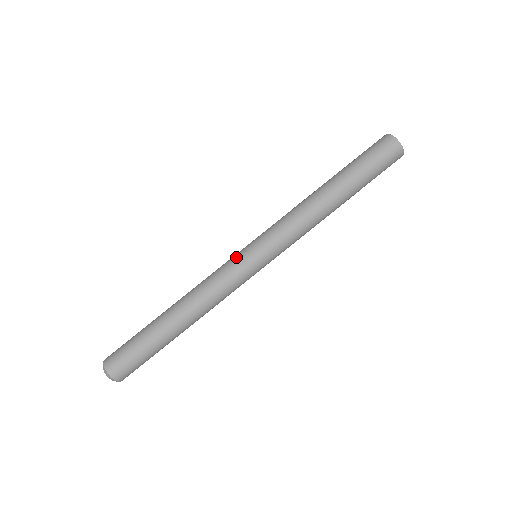
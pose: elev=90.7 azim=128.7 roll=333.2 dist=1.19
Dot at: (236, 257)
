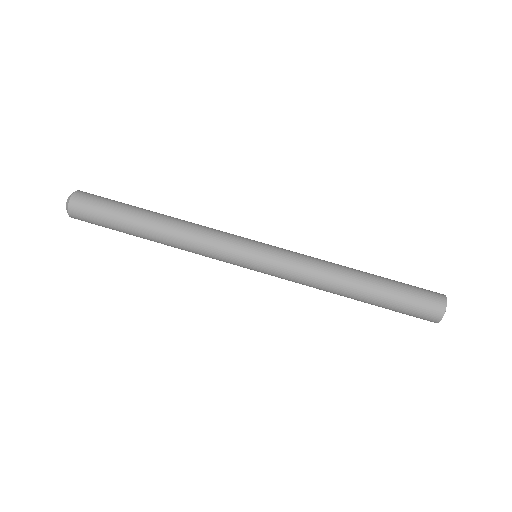
Dot at: (243, 239)
